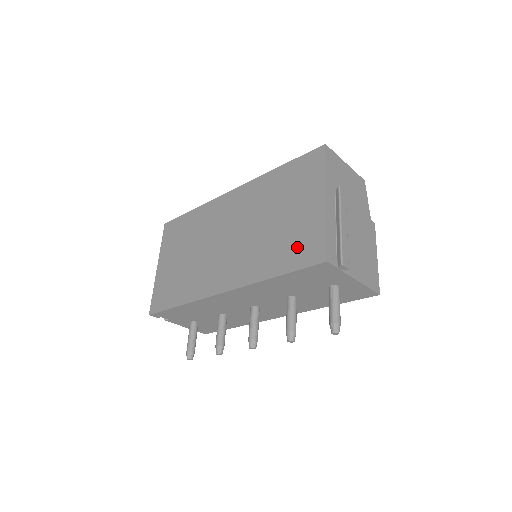
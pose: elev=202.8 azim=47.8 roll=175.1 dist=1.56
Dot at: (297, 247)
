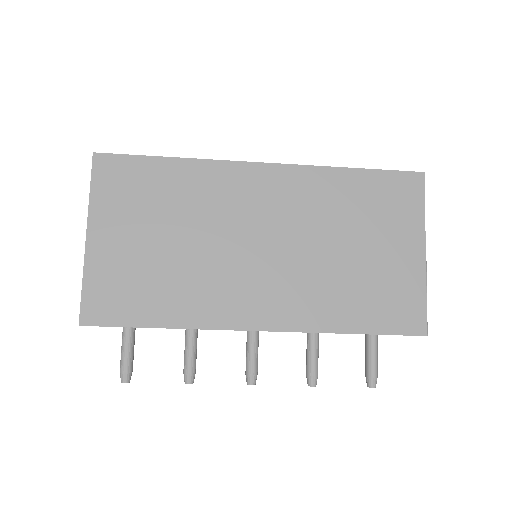
Dot at: (386, 303)
